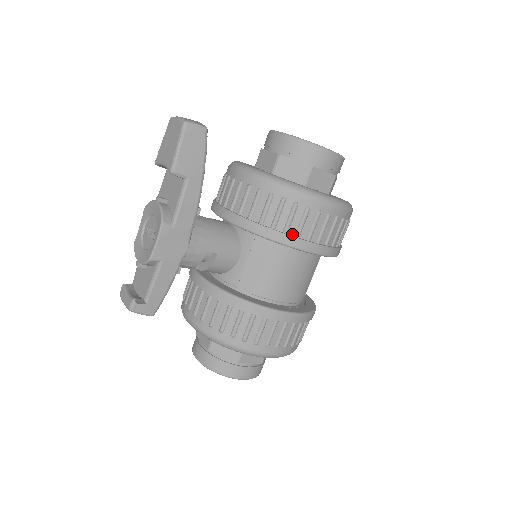
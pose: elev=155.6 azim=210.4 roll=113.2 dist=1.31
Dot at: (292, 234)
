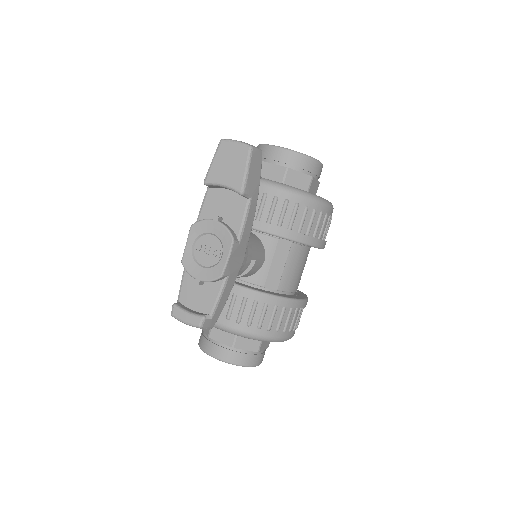
Dot at: (311, 235)
